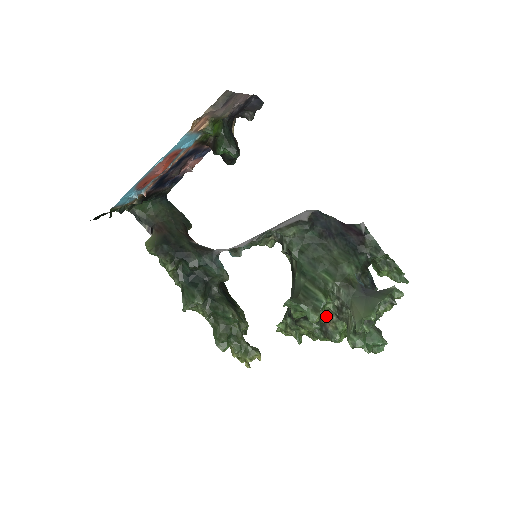
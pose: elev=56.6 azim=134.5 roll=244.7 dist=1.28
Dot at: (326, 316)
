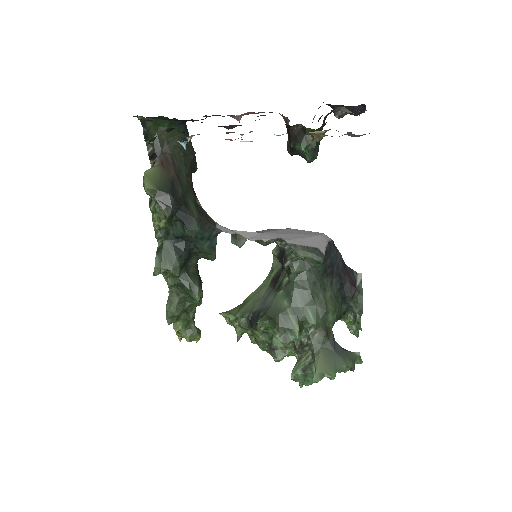
Dot at: occluded
